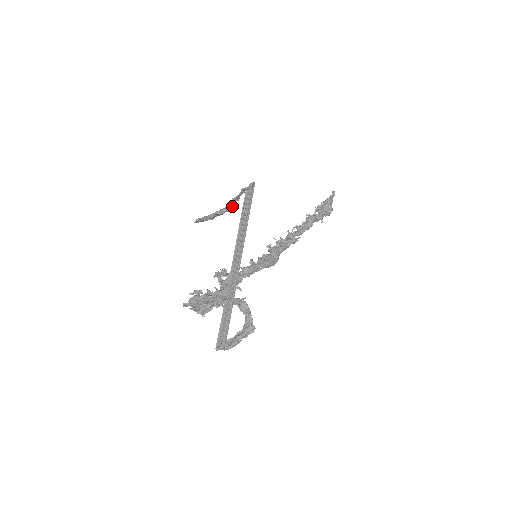
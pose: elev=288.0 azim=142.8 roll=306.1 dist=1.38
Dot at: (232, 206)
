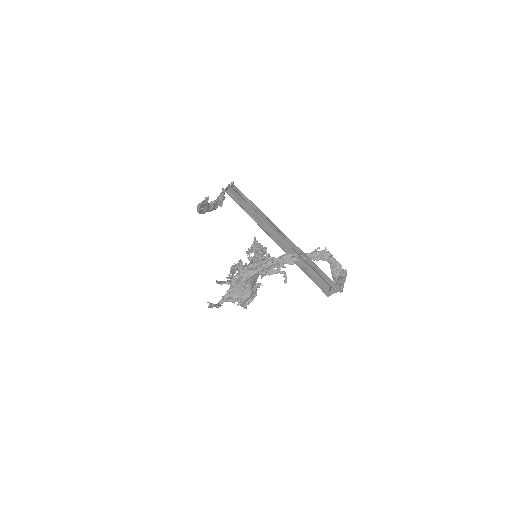
Dot at: (222, 201)
